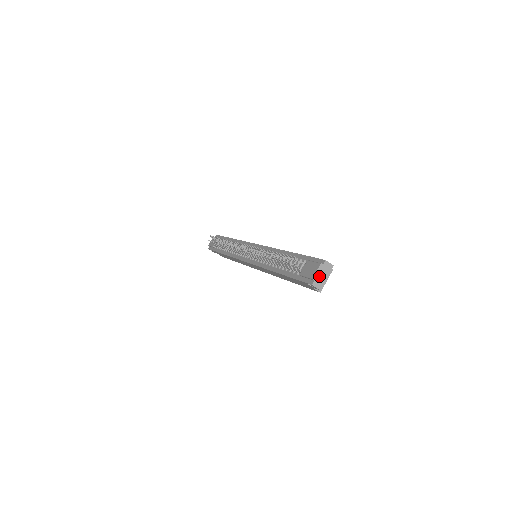
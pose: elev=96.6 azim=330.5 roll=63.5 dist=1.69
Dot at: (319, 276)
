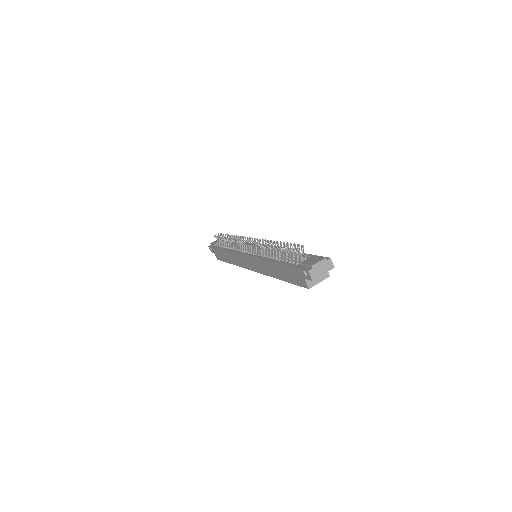
Dot at: (318, 268)
